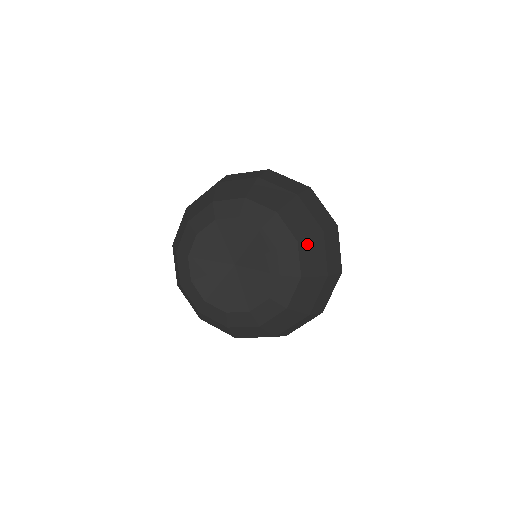
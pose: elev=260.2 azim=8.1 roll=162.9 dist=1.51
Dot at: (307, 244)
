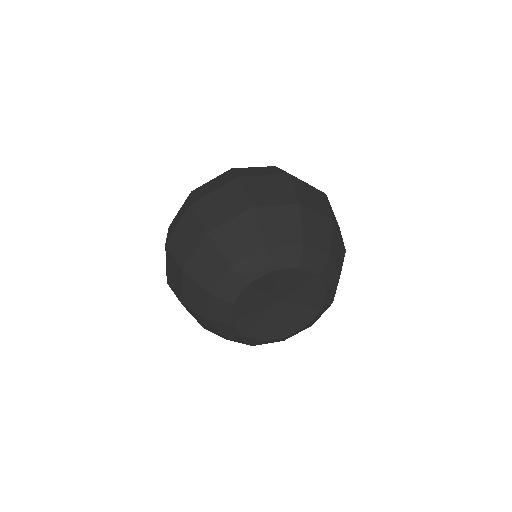
Dot at: (306, 232)
